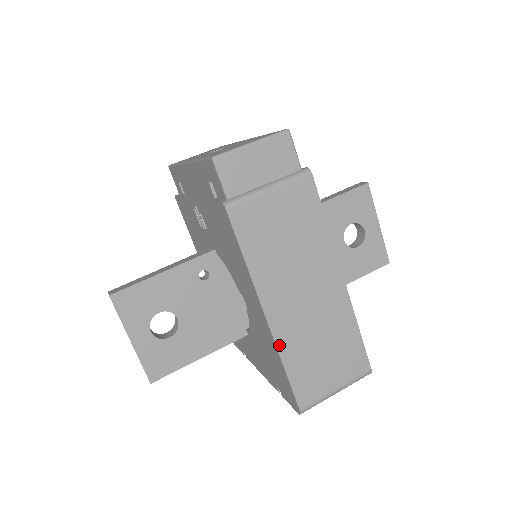
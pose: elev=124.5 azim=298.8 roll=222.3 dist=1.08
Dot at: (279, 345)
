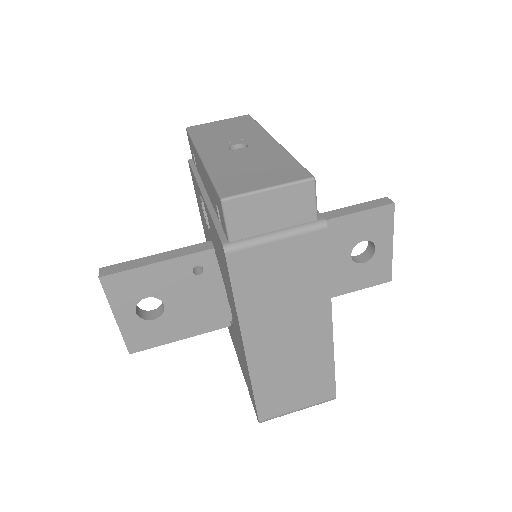
Dot at: (252, 372)
